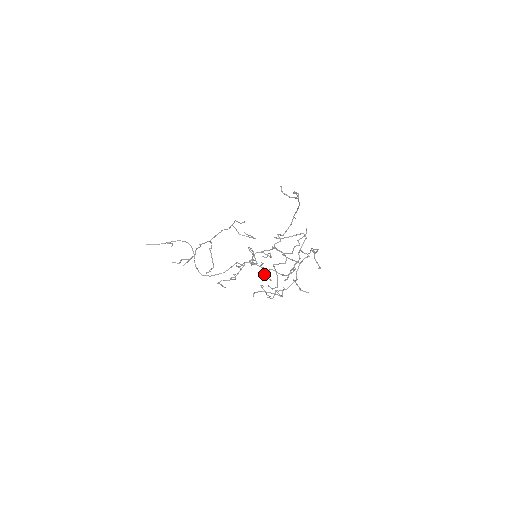
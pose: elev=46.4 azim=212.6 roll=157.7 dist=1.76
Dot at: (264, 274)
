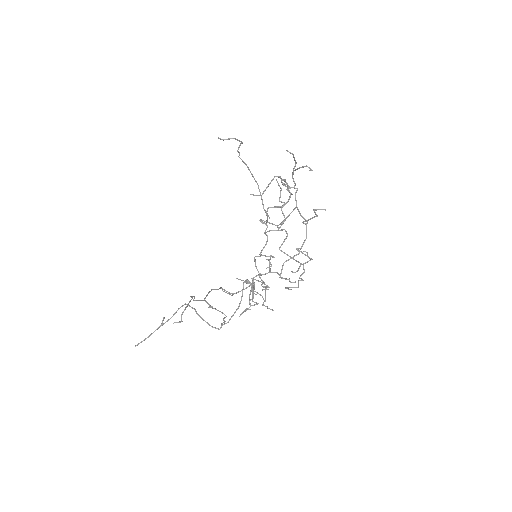
Dot at: occluded
